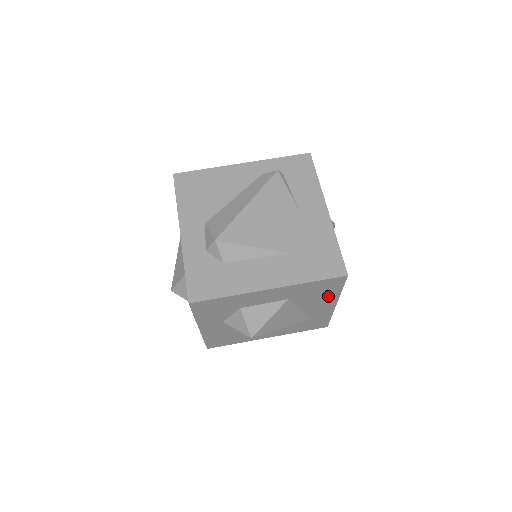
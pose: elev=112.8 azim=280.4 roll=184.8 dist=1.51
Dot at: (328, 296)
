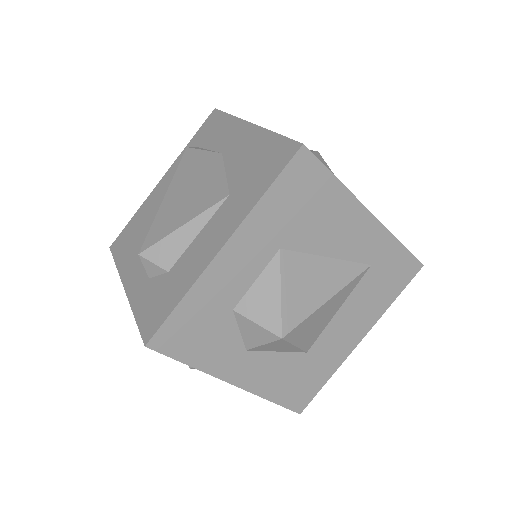
Dot at: (334, 205)
